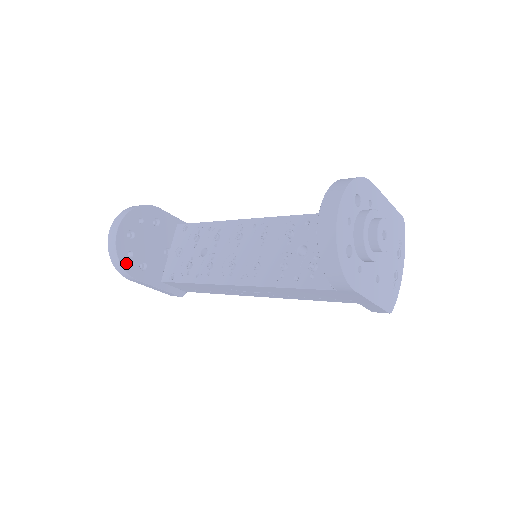
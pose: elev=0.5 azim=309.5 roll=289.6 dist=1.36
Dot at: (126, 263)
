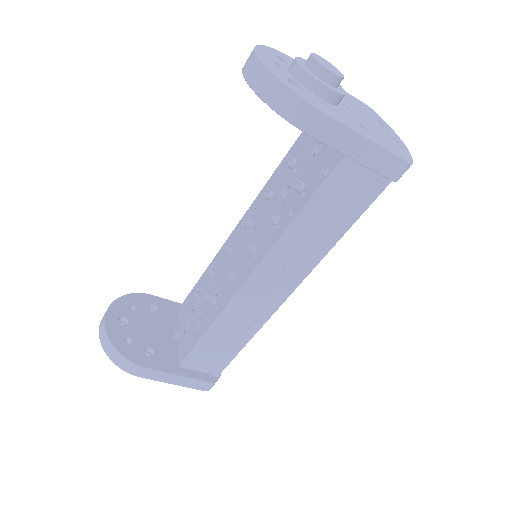
Dot at: (125, 350)
